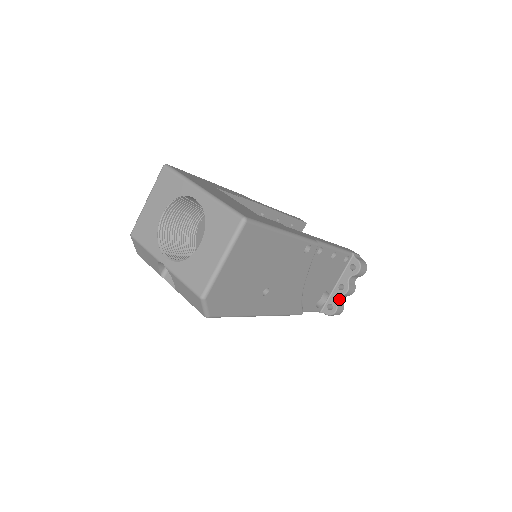
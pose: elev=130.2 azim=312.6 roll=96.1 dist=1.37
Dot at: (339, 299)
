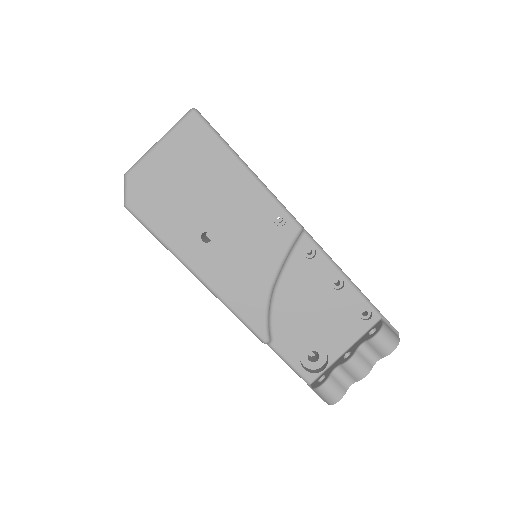
Dot at: (339, 373)
